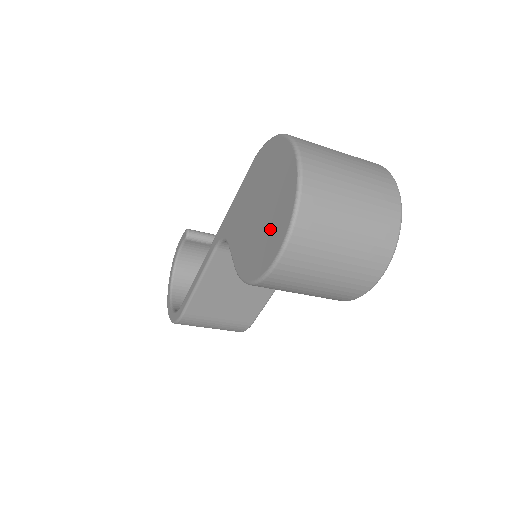
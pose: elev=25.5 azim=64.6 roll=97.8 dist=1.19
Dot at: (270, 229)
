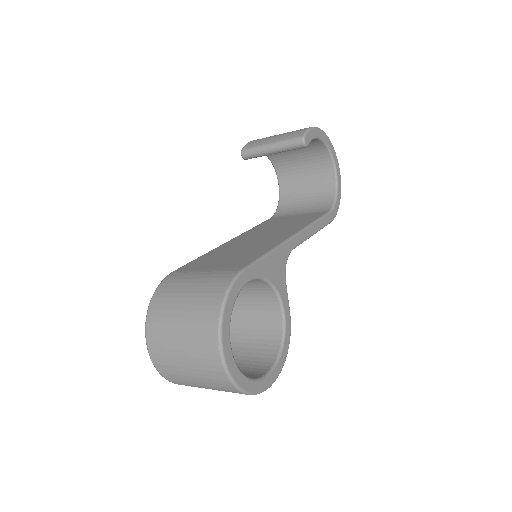
Dot at: occluded
